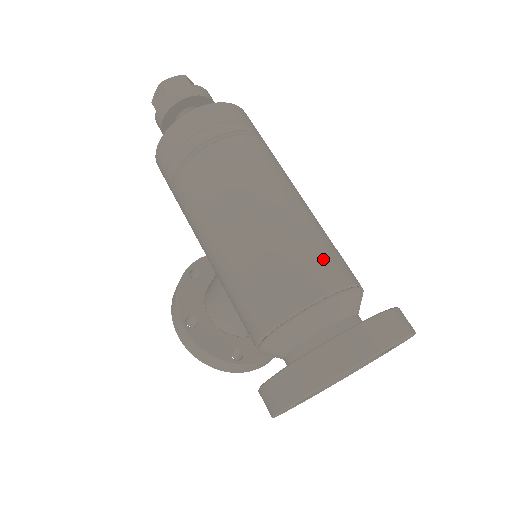
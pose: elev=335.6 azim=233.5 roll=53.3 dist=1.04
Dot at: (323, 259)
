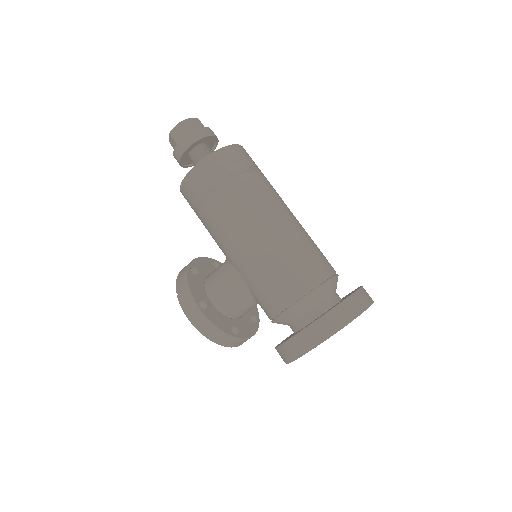
Dot at: (322, 255)
